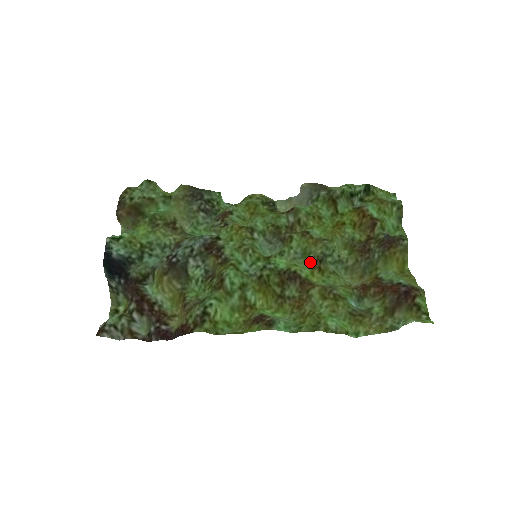
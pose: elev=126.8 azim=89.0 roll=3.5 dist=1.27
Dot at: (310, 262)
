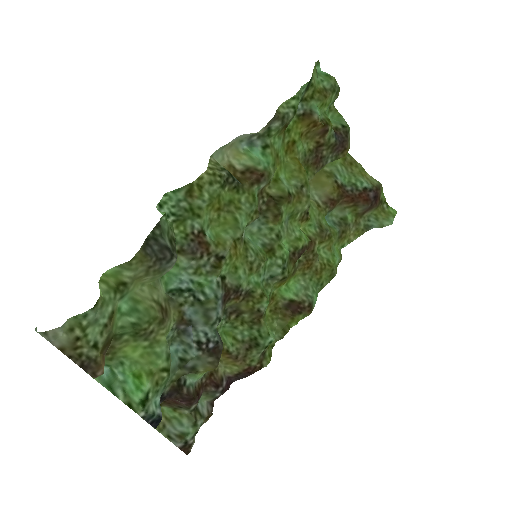
Dot at: (298, 220)
